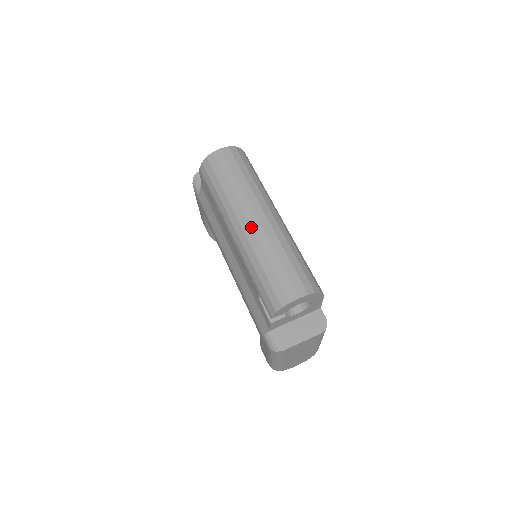
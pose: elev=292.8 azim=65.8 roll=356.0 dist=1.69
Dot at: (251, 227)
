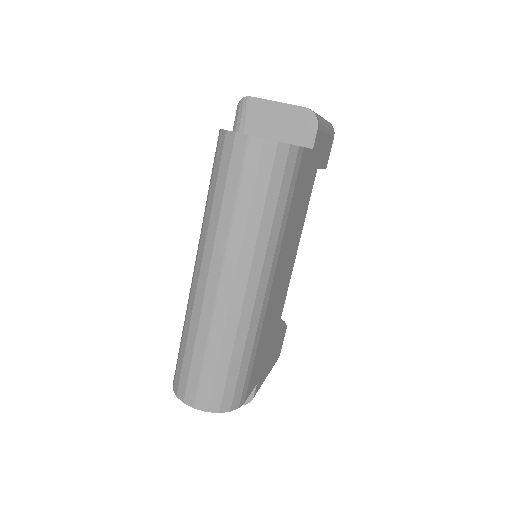
Dot at: (205, 290)
